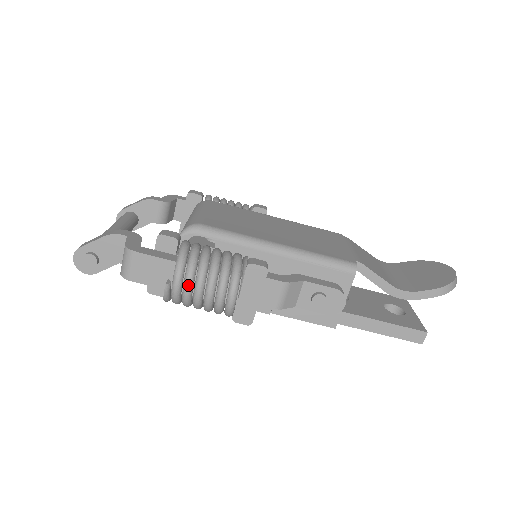
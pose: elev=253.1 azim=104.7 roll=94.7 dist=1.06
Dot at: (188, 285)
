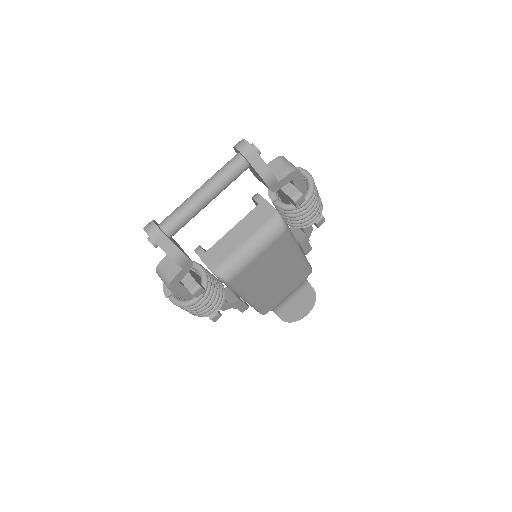
Dot at: occluded
